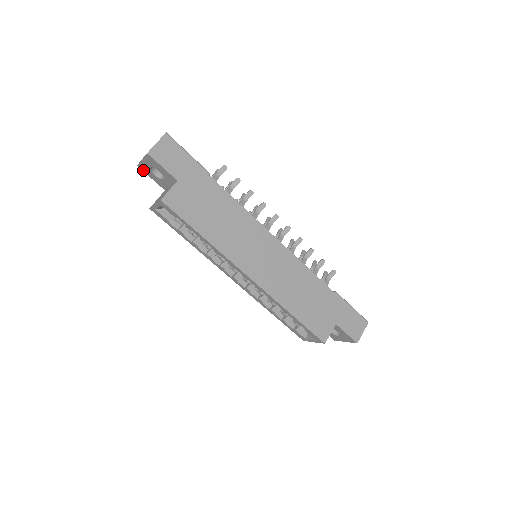
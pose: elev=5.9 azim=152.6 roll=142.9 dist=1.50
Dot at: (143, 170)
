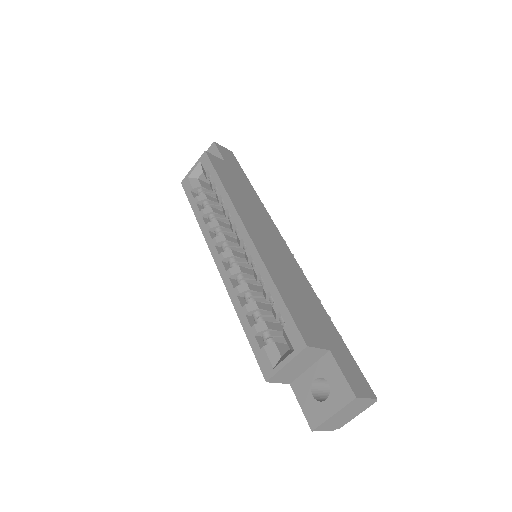
Dot at: occluded
